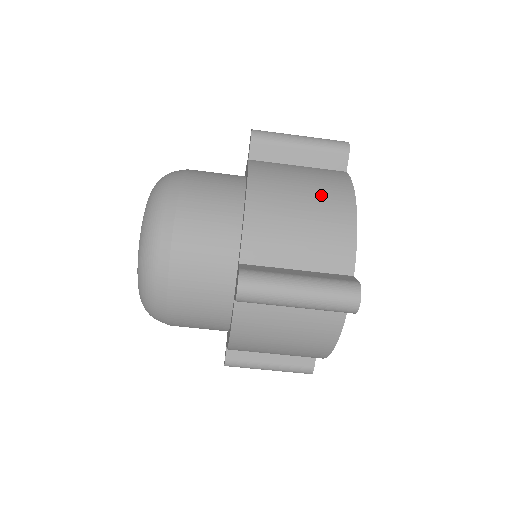
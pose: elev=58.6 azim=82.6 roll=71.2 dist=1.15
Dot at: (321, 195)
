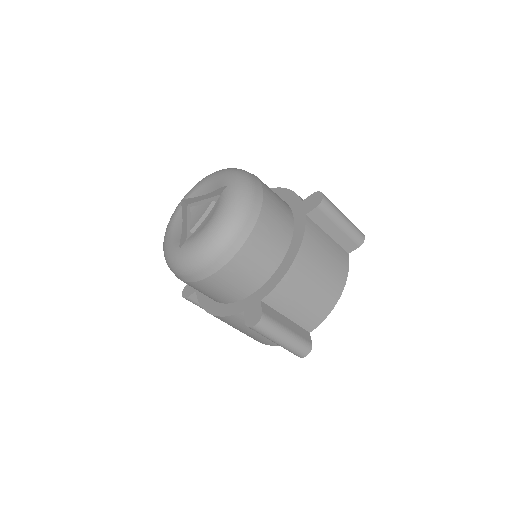
Dot at: (330, 279)
